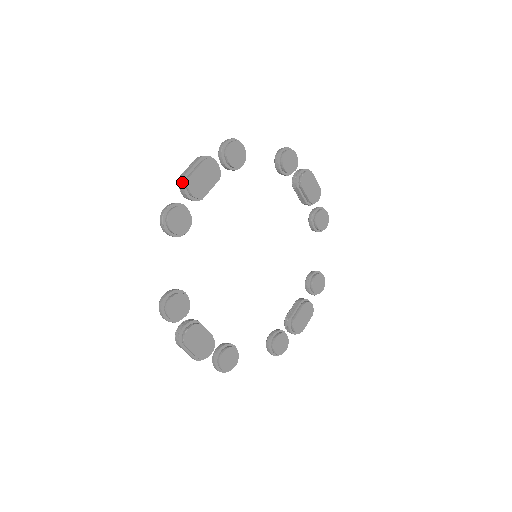
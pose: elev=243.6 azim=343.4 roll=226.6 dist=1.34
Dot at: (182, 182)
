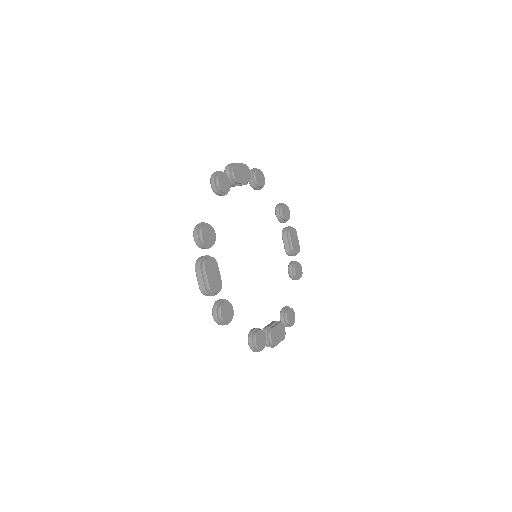
Dot at: (208, 294)
